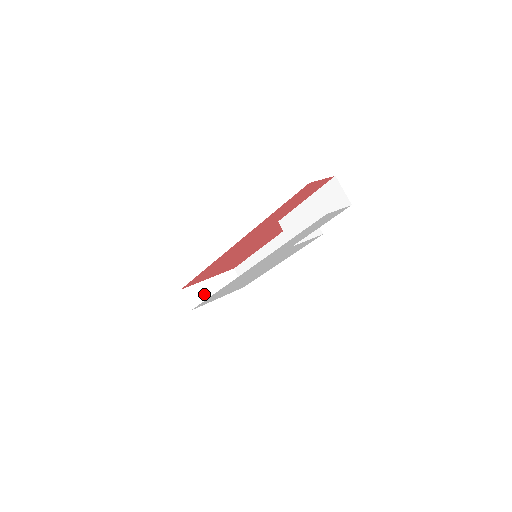
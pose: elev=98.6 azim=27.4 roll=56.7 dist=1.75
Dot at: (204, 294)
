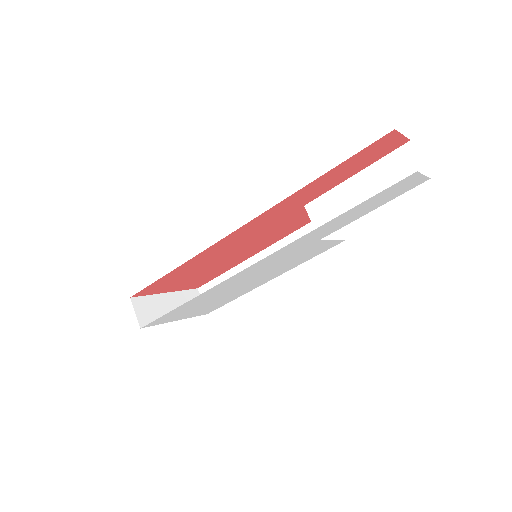
Dot at: (160, 311)
